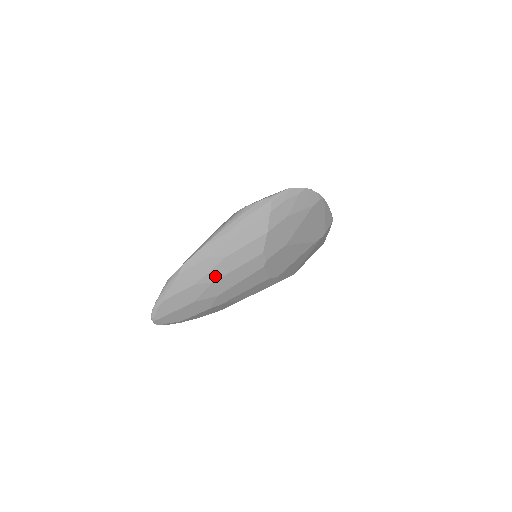
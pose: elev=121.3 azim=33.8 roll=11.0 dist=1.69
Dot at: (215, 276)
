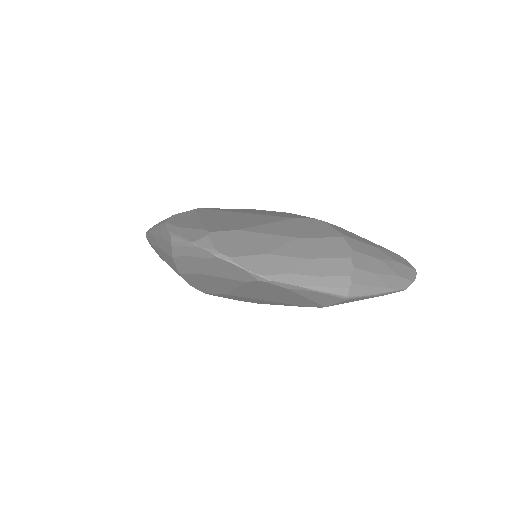
Dot at: occluded
